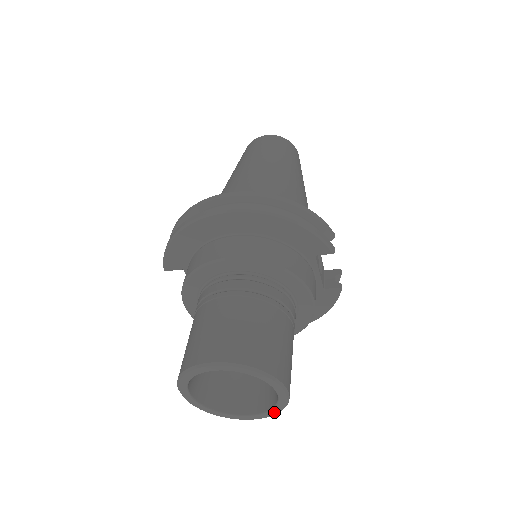
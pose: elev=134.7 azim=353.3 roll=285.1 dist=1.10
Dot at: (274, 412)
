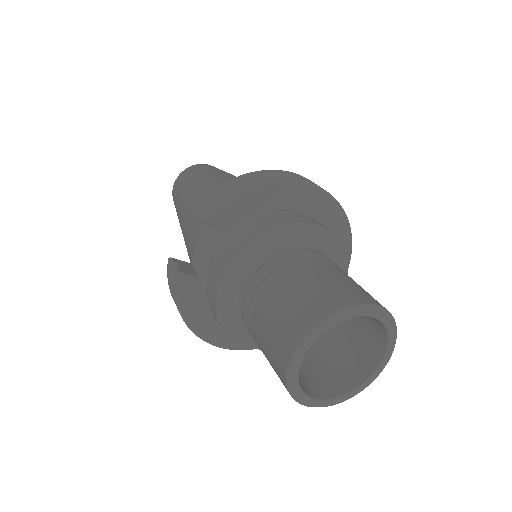
Dot at: (349, 396)
